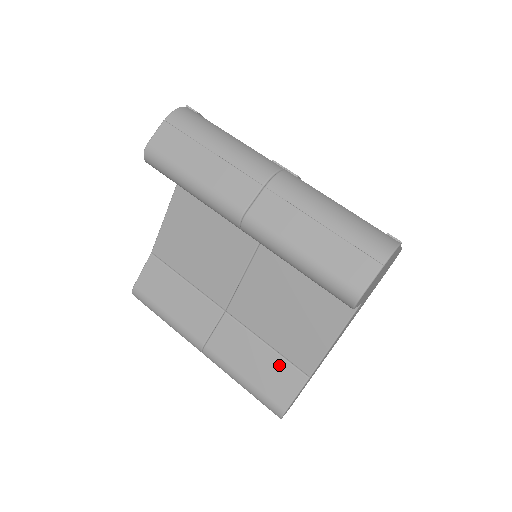
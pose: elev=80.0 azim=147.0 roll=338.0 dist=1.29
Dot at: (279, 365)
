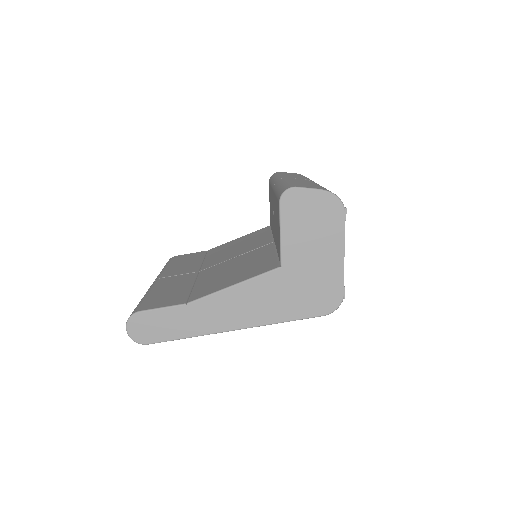
Dot at: (181, 294)
